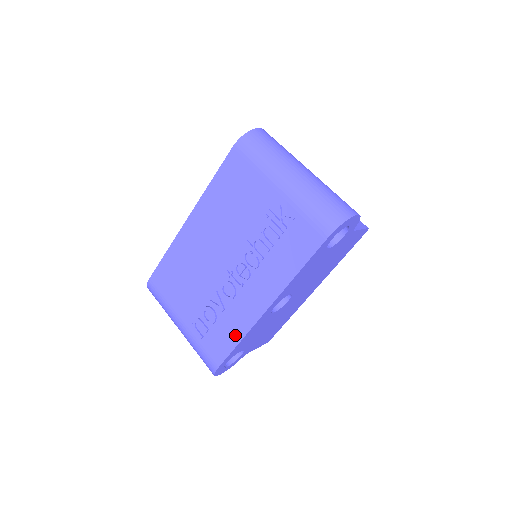
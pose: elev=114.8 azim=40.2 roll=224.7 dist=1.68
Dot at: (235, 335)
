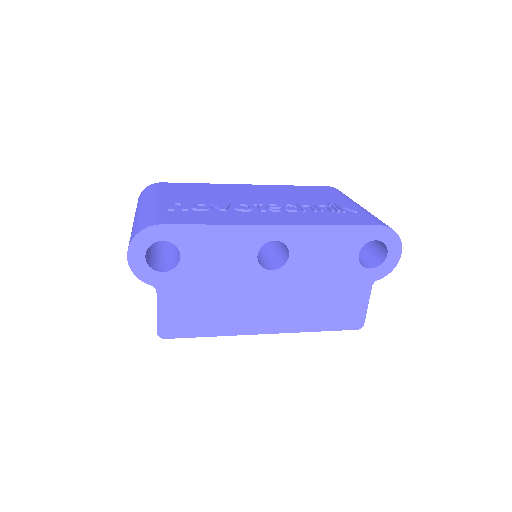
Dot at: (217, 221)
